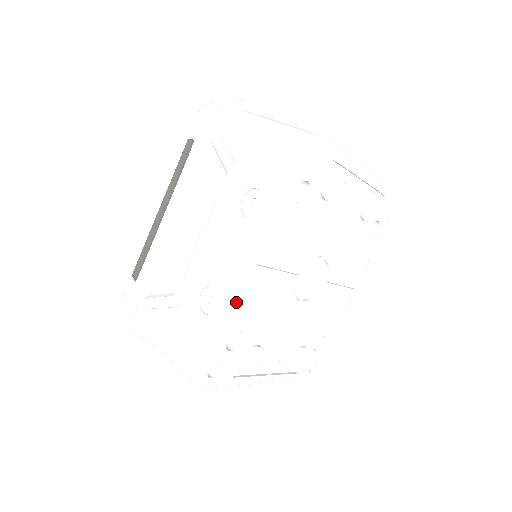
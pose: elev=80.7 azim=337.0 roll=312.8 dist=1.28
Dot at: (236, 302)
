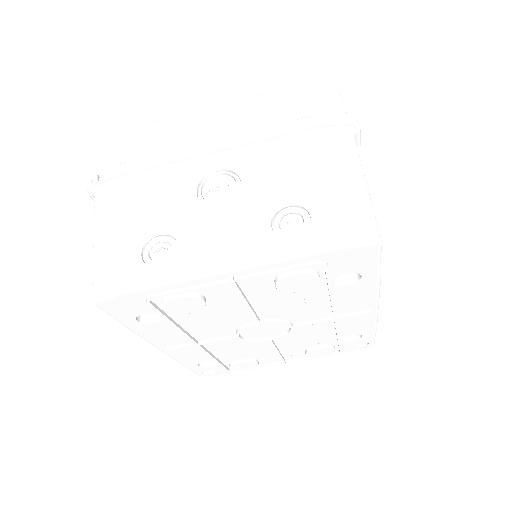
Dot at: (176, 358)
